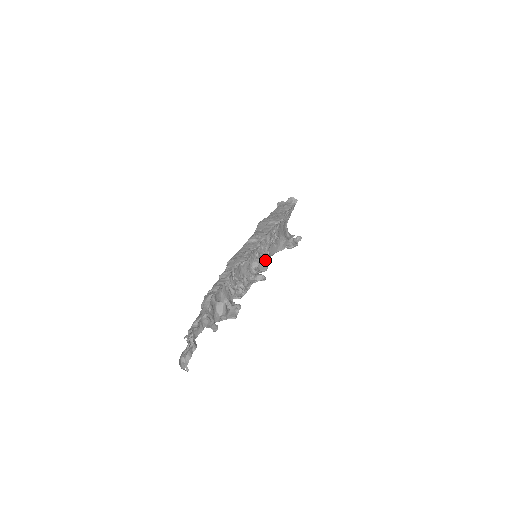
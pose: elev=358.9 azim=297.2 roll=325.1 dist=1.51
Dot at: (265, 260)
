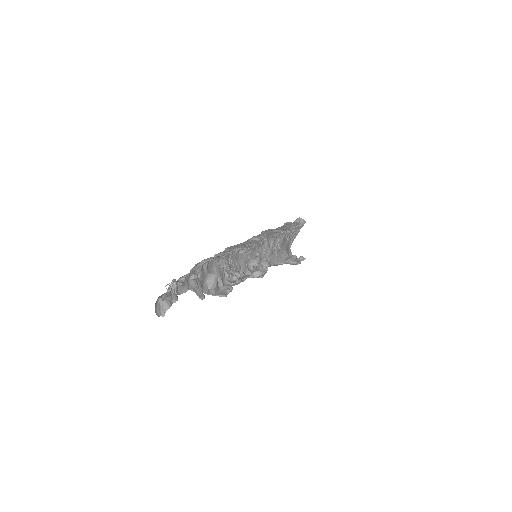
Dot at: (265, 264)
